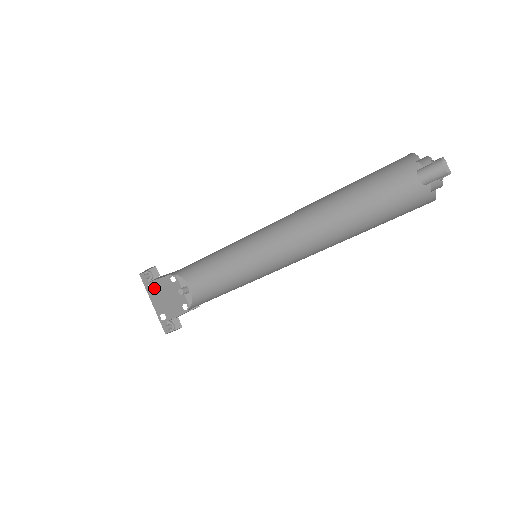
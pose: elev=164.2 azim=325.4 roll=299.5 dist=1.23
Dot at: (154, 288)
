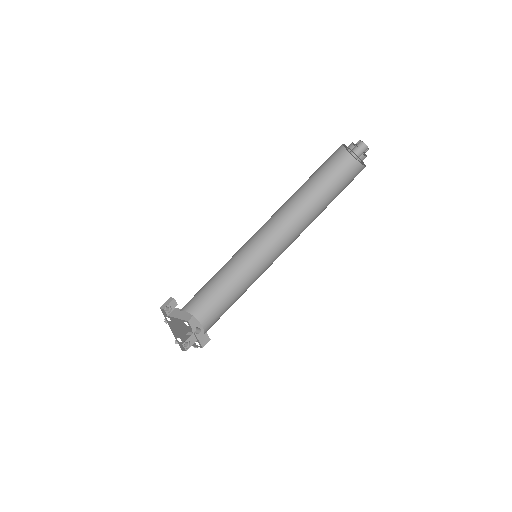
Dot at: (171, 321)
